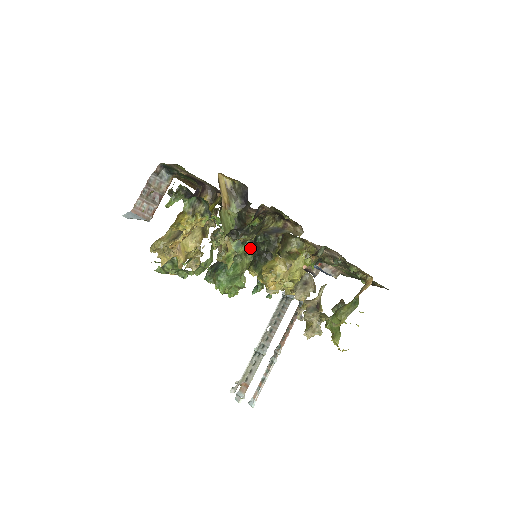
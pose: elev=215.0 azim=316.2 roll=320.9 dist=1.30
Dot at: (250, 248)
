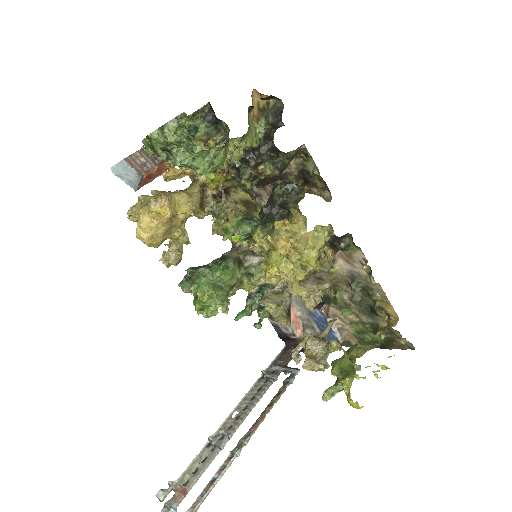
Dot at: (260, 211)
